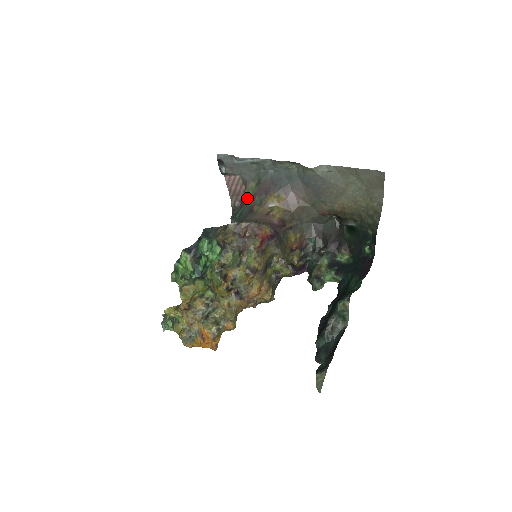
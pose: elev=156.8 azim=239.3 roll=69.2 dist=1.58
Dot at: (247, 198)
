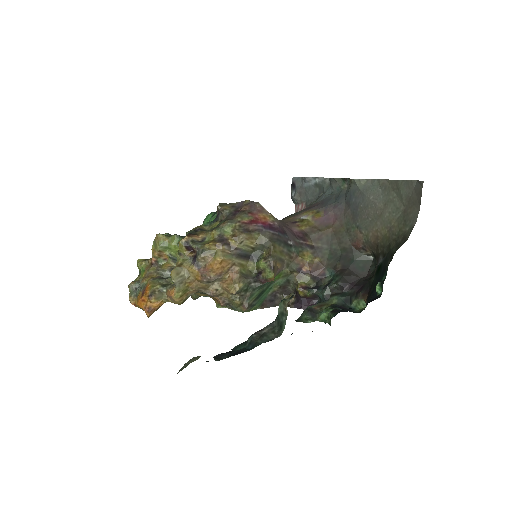
Dot at: occluded
